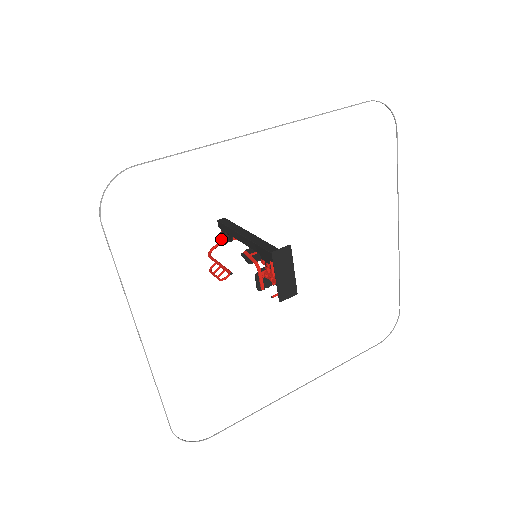
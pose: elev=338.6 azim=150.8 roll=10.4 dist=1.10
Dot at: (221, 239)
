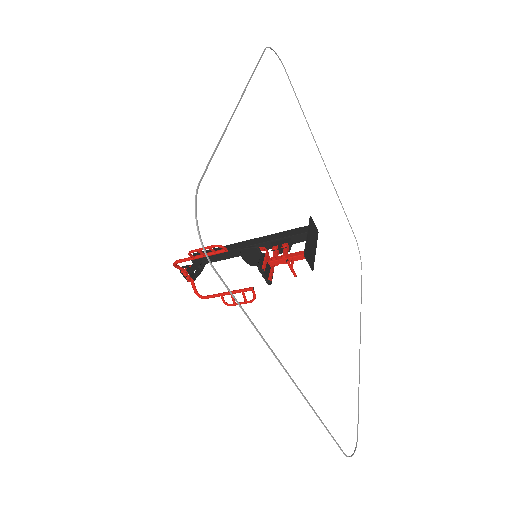
Dot at: (189, 267)
